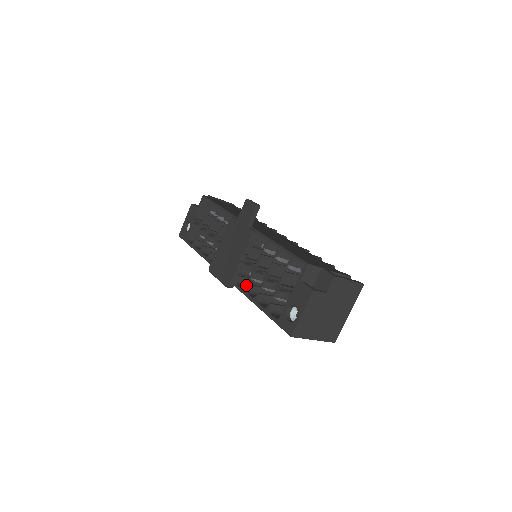
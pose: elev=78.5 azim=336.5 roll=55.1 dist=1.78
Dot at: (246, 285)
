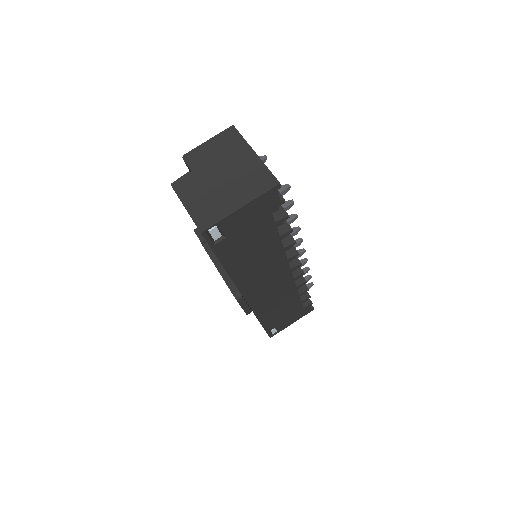
Dot at: occluded
